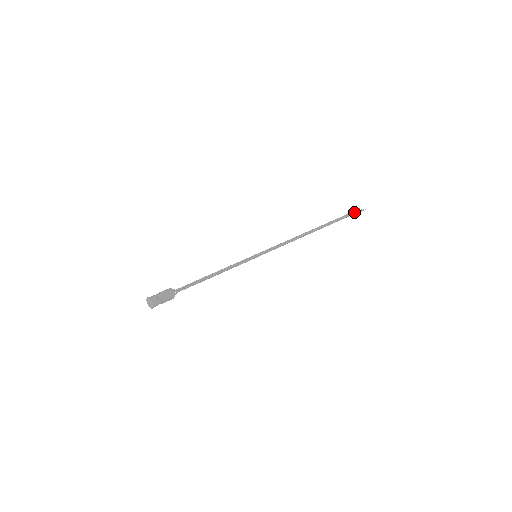
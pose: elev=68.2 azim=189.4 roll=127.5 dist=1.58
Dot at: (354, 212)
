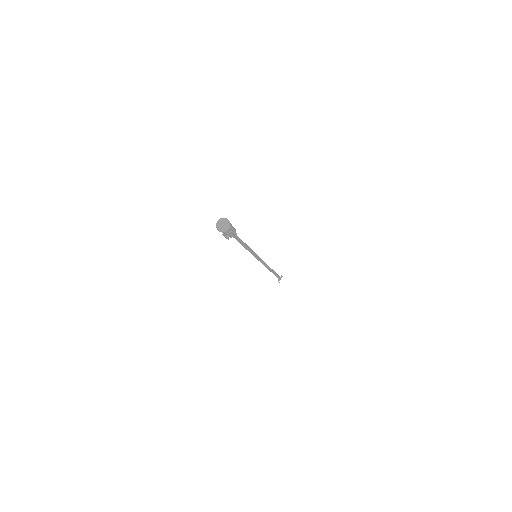
Dot at: occluded
